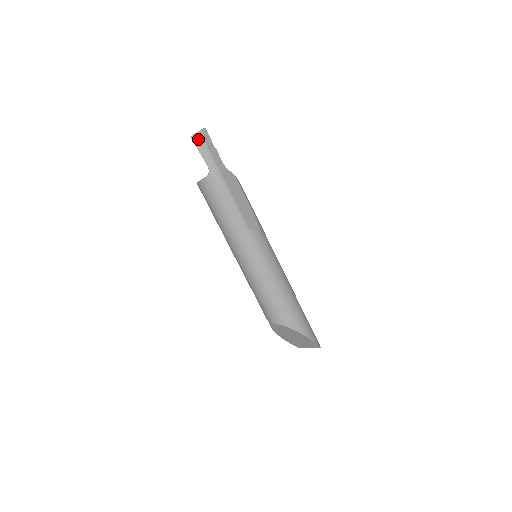
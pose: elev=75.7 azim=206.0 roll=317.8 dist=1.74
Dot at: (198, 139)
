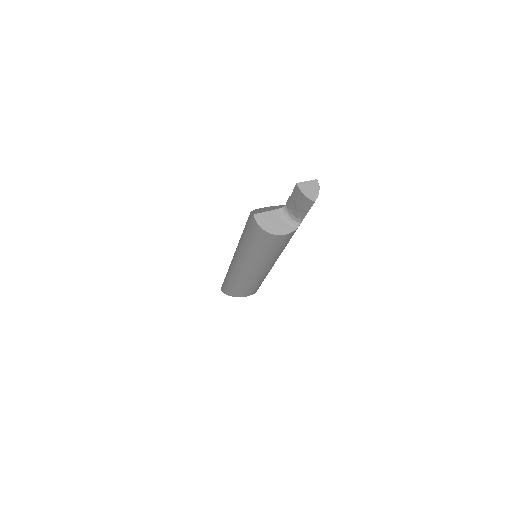
Dot at: occluded
